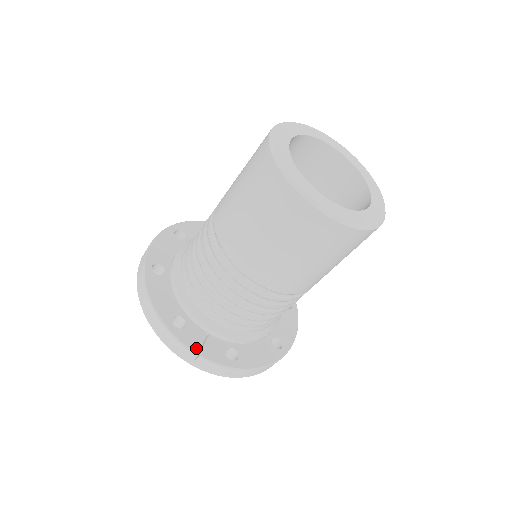
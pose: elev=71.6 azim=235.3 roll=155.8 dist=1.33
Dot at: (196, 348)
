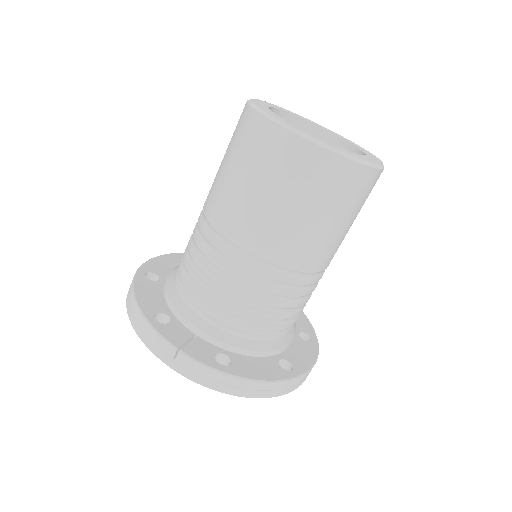
Dot at: (177, 343)
